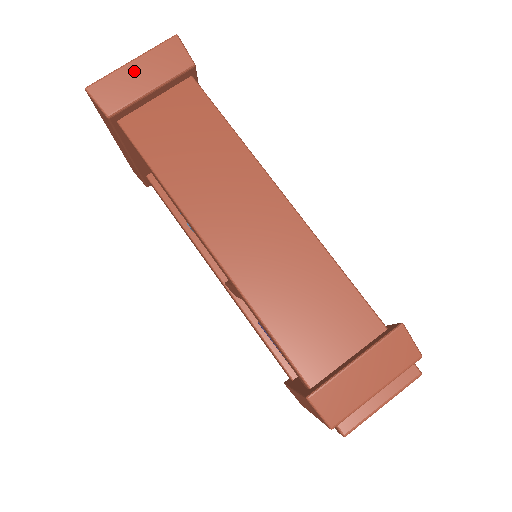
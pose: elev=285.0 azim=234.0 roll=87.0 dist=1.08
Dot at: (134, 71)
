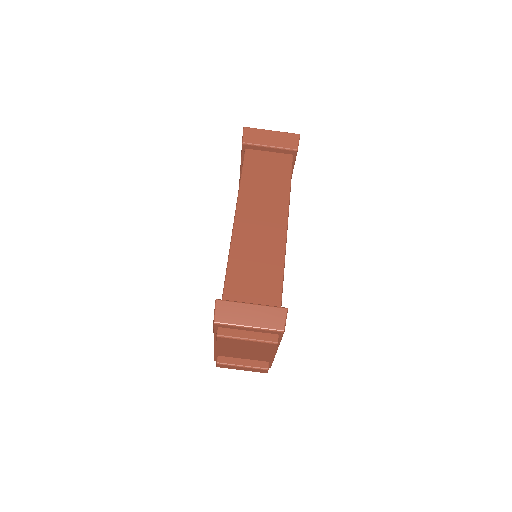
Dot at: (269, 135)
